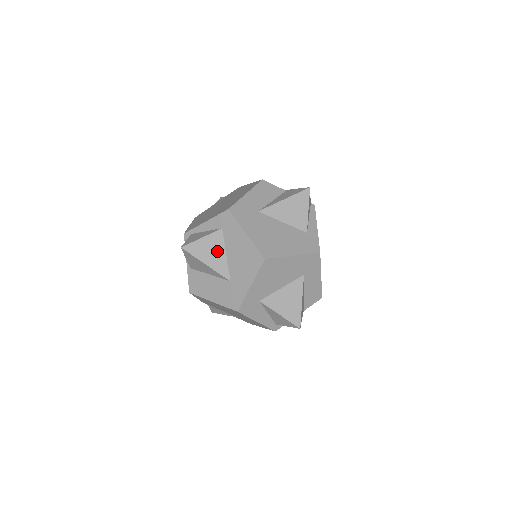
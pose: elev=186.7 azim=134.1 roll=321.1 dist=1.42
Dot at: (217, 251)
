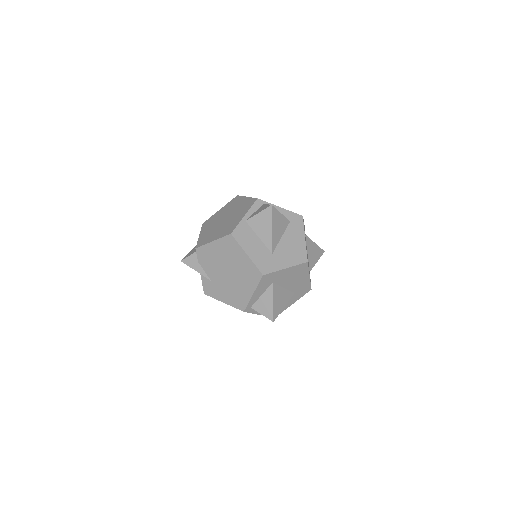
Dot at: (280, 230)
